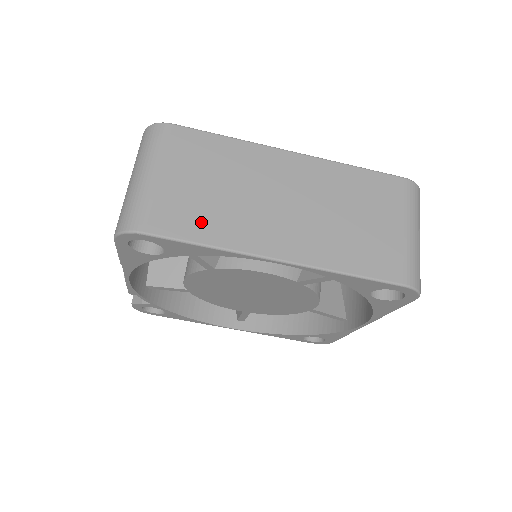
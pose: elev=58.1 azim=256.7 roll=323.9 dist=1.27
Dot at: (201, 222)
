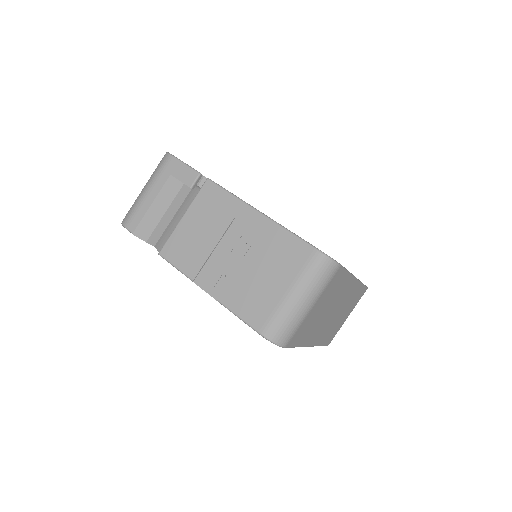
Dot at: (306, 334)
